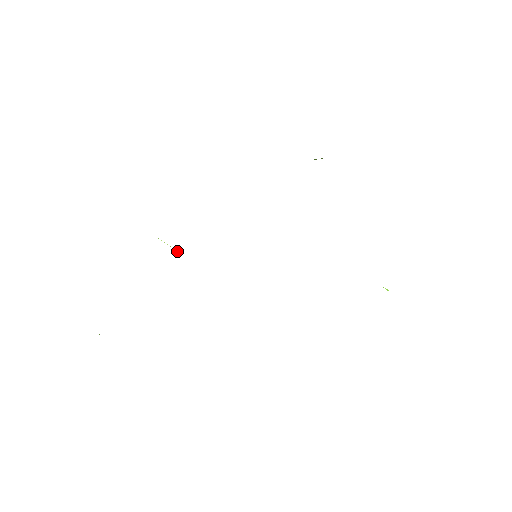
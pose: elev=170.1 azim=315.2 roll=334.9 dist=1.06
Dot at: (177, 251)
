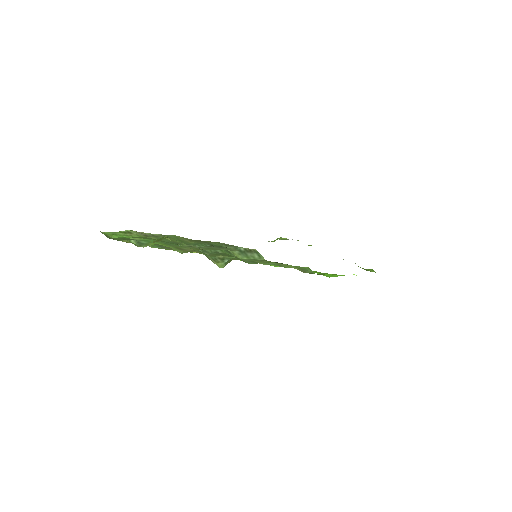
Dot at: occluded
